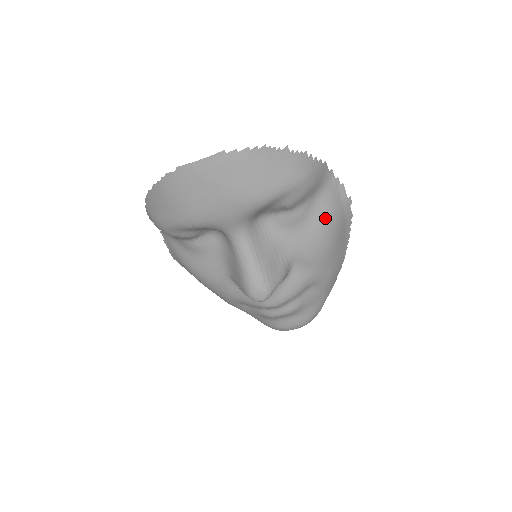
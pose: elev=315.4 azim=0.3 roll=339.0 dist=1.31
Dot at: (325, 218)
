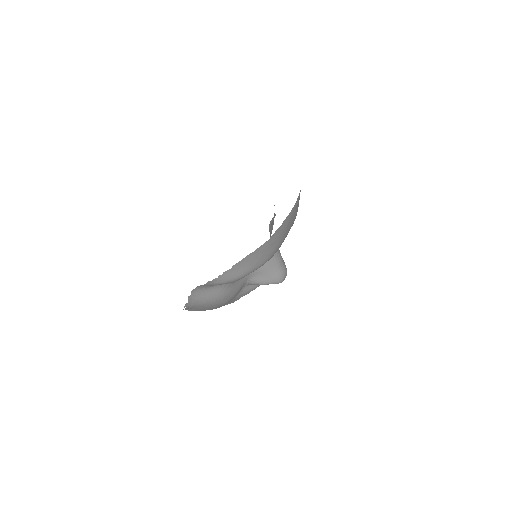
Dot at: occluded
